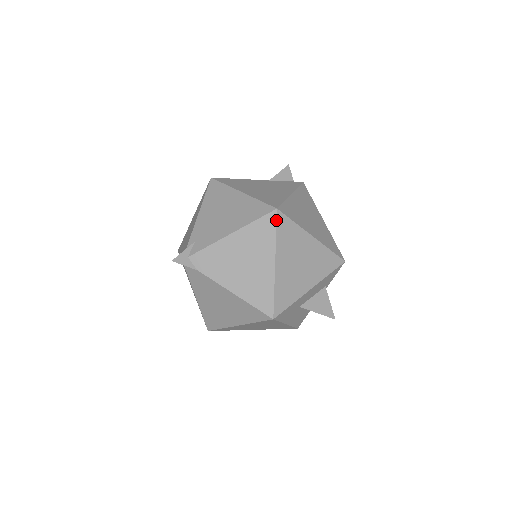
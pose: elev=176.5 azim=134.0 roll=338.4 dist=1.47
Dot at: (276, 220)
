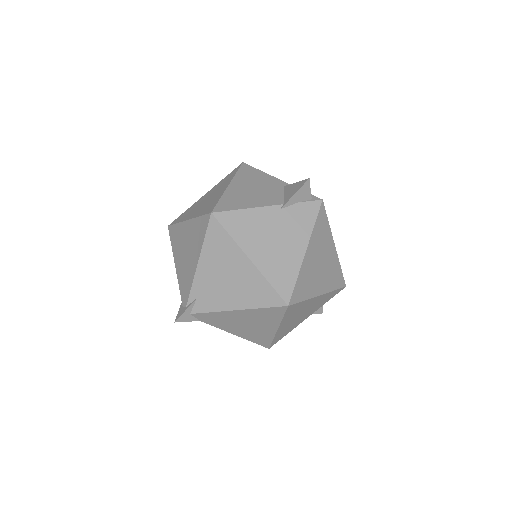
Dot at: (285, 311)
